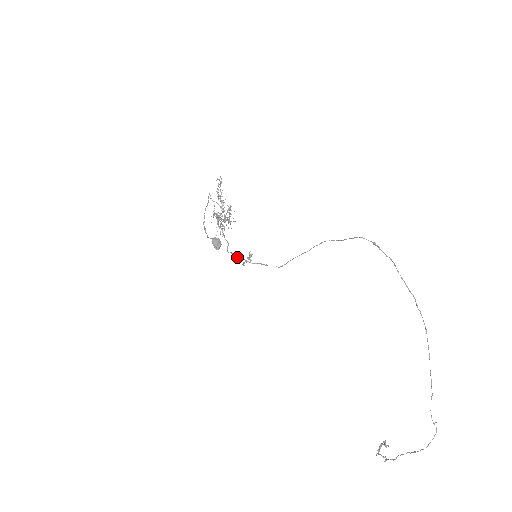
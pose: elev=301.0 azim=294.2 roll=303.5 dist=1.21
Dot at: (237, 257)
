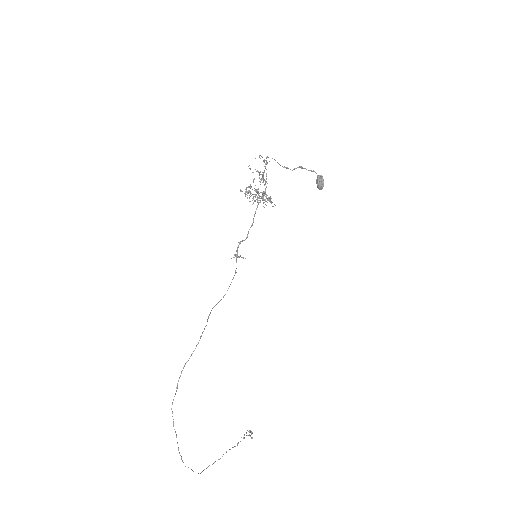
Dot at: (239, 244)
